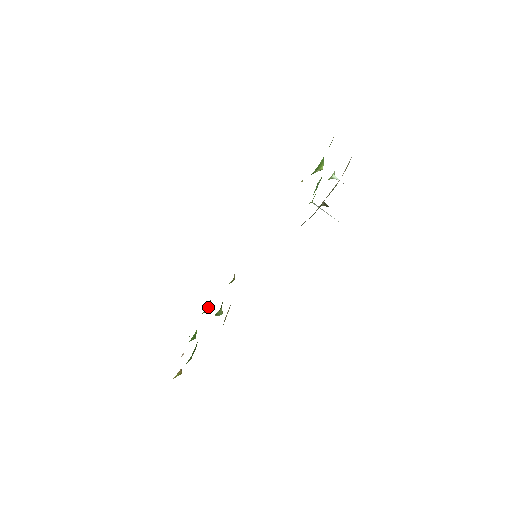
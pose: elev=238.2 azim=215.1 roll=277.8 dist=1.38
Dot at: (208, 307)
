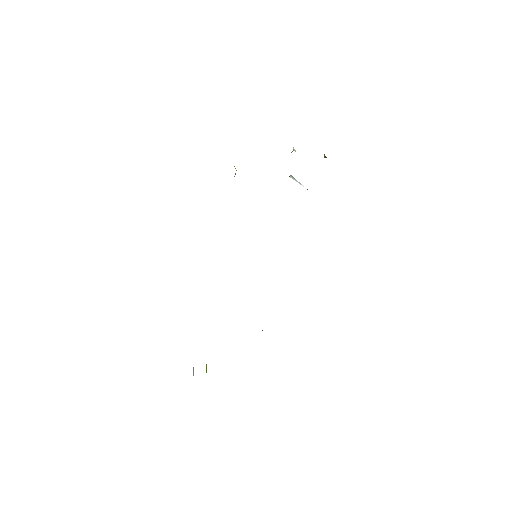
Dot at: (206, 365)
